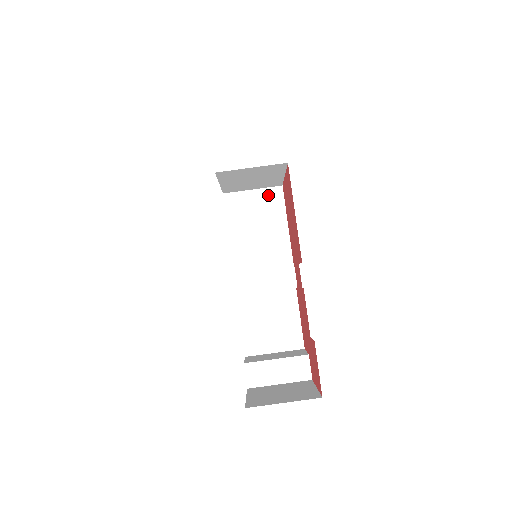
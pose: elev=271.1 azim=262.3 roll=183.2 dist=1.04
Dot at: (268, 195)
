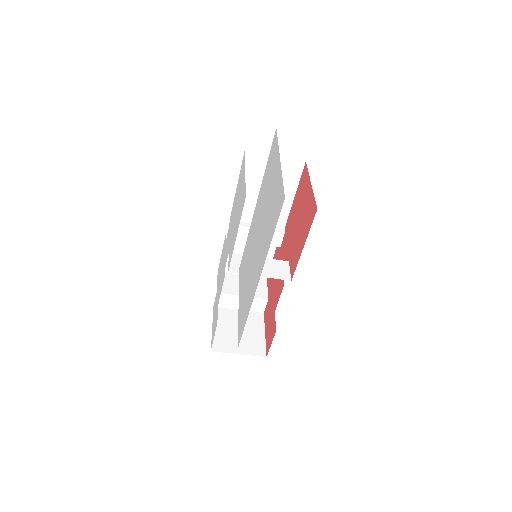
Dot at: (288, 166)
